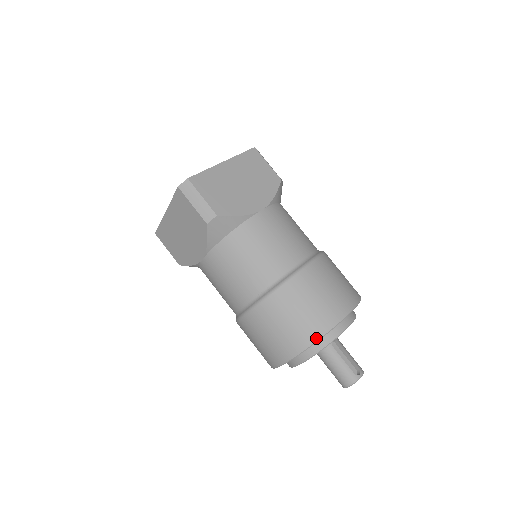
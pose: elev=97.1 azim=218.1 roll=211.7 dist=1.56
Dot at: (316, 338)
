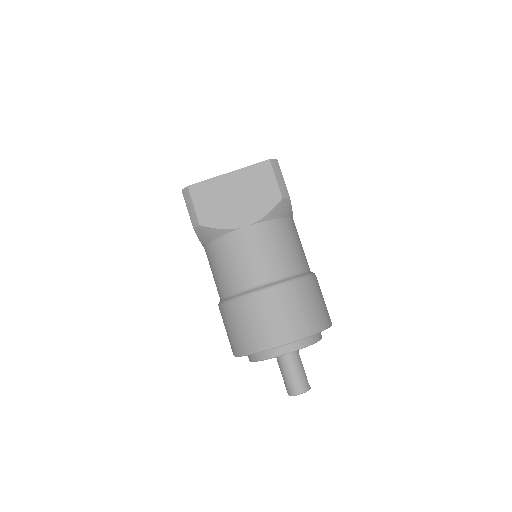
Dot at: (323, 327)
